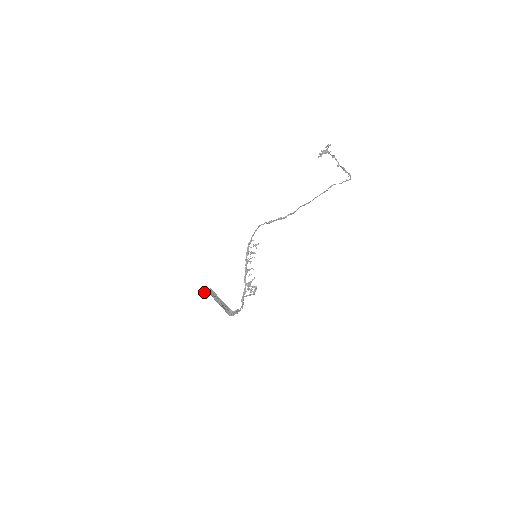
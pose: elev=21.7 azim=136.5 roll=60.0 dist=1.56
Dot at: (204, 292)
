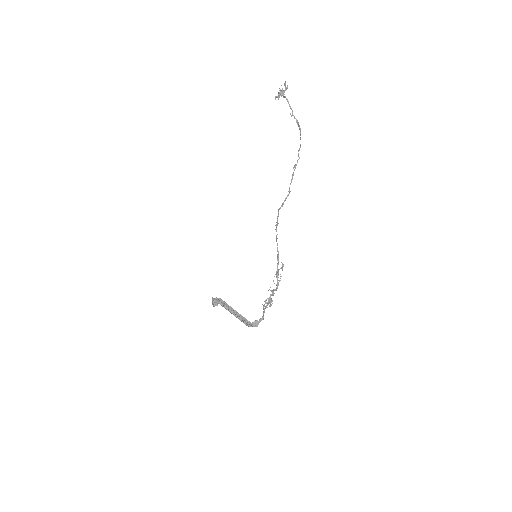
Dot at: (217, 305)
